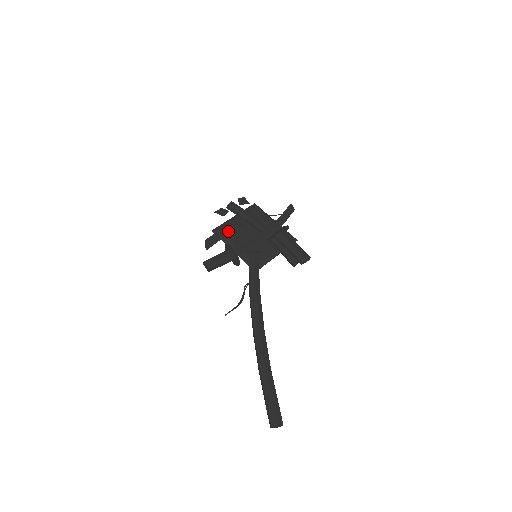
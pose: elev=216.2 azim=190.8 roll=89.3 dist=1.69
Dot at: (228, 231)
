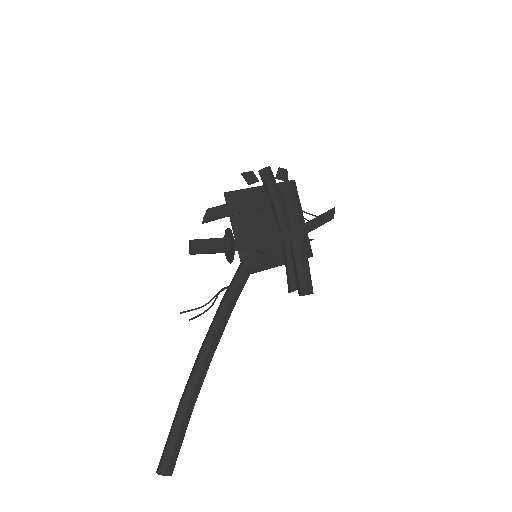
Dot at: (242, 209)
